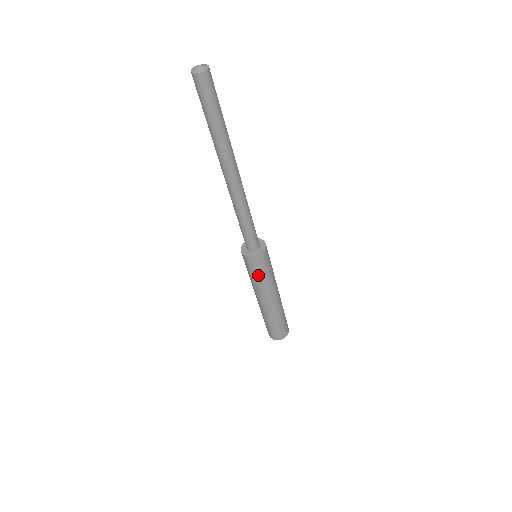
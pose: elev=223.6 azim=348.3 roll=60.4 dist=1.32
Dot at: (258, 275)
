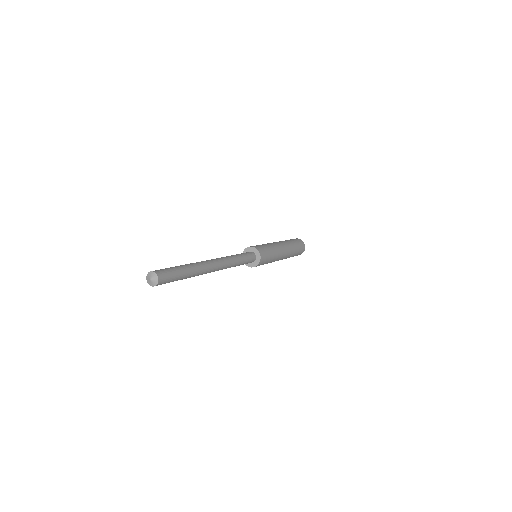
Dot at: occluded
